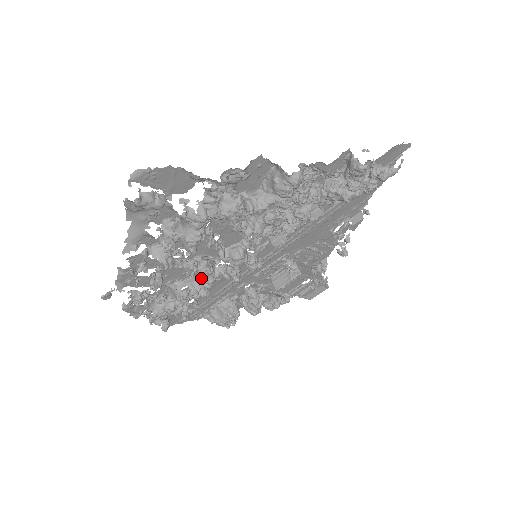
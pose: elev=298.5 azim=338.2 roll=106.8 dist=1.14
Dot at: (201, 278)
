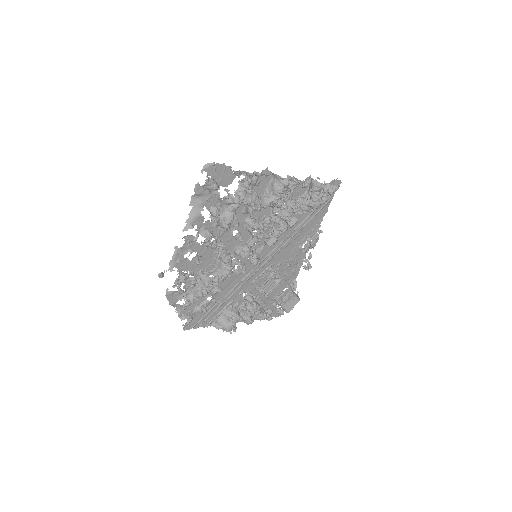
Dot at: (223, 265)
